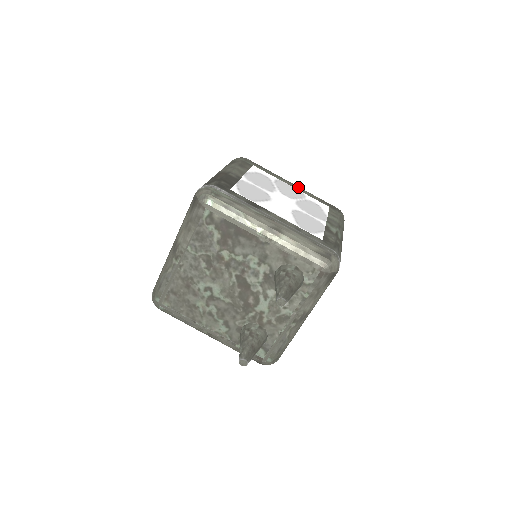
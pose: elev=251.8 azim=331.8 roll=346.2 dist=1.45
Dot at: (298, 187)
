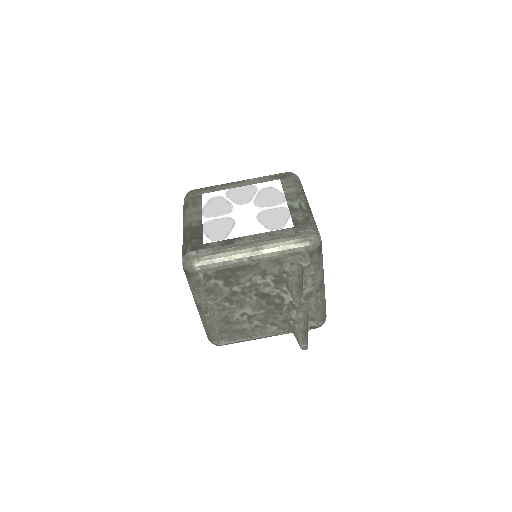
Dot at: (246, 182)
